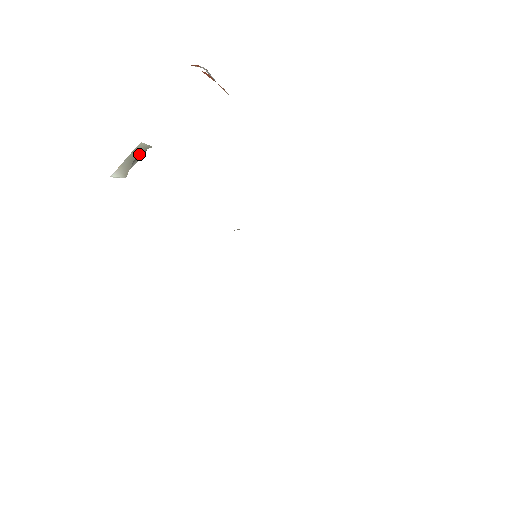
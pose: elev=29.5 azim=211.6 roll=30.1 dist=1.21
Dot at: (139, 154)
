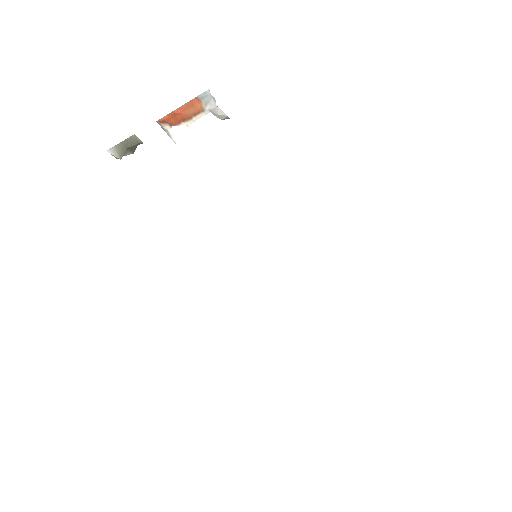
Dot at: (132, 144)
